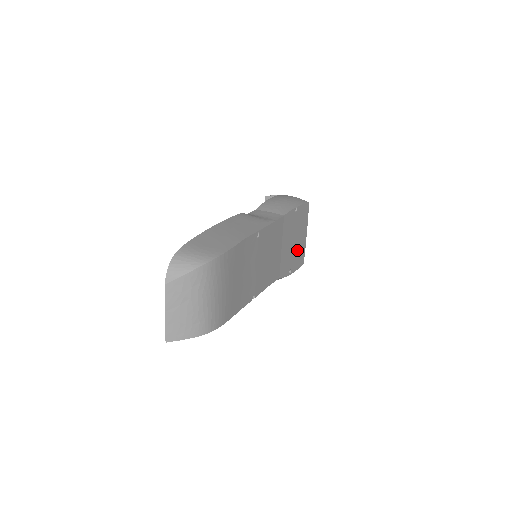
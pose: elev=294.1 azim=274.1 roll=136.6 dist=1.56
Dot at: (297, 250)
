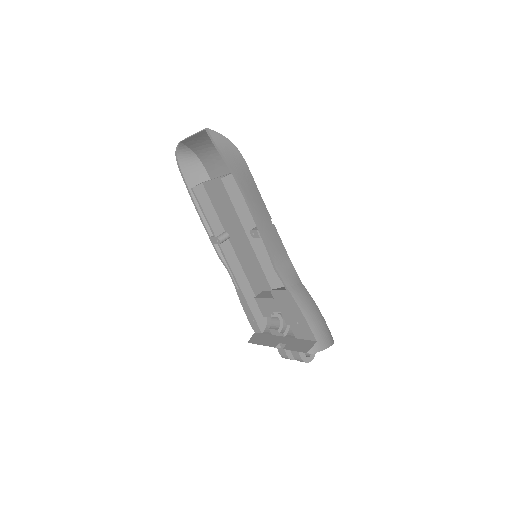
Dot at: occluded
